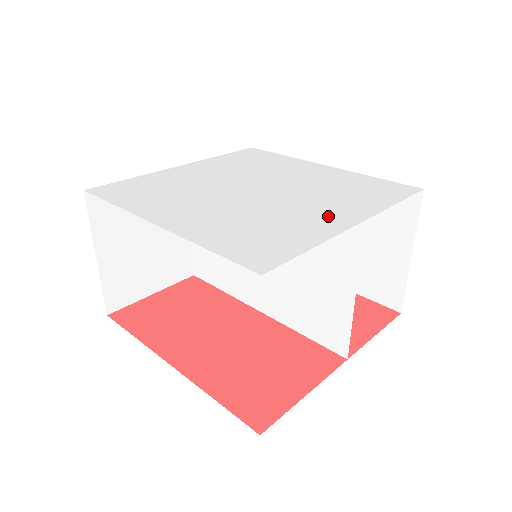
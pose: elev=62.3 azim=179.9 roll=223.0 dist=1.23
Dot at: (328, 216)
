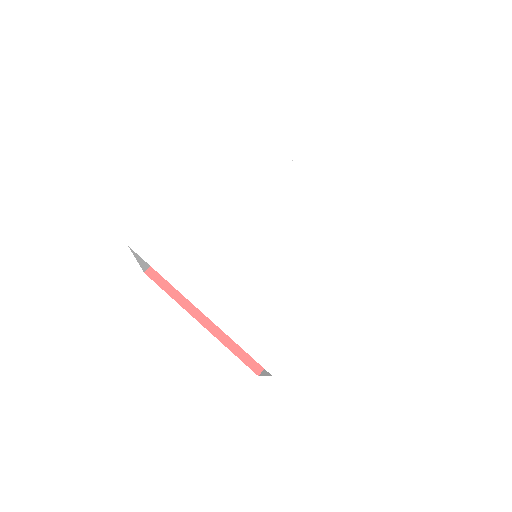
Dot at: (313, 292)
